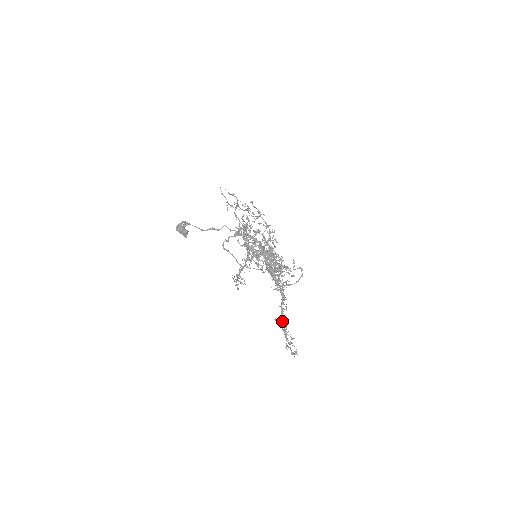
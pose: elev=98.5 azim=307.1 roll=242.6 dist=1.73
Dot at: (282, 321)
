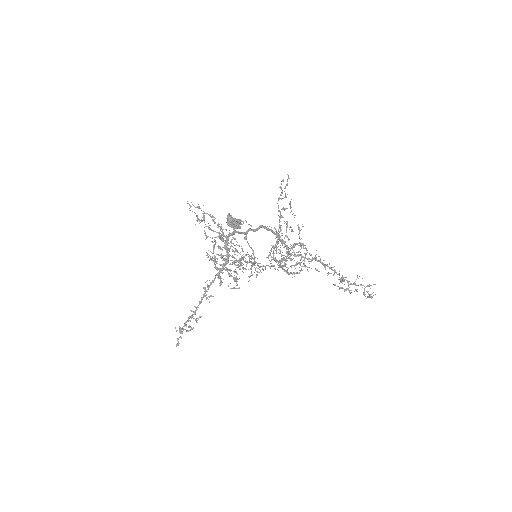
Dot at: (343, 279)
